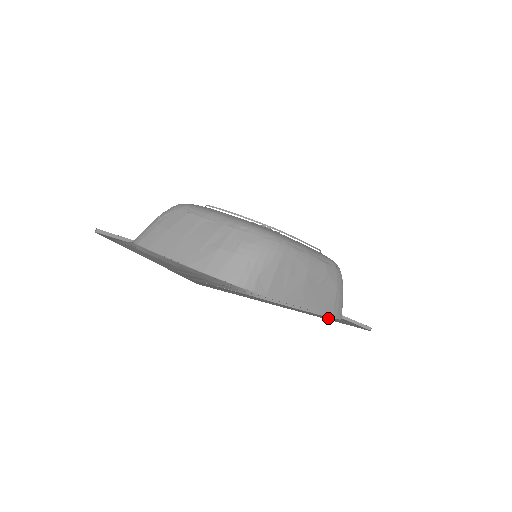
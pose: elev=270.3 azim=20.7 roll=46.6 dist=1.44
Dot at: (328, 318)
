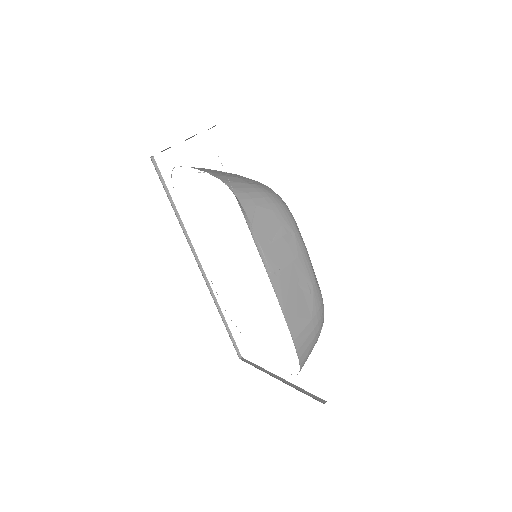
Dot at: occluded
